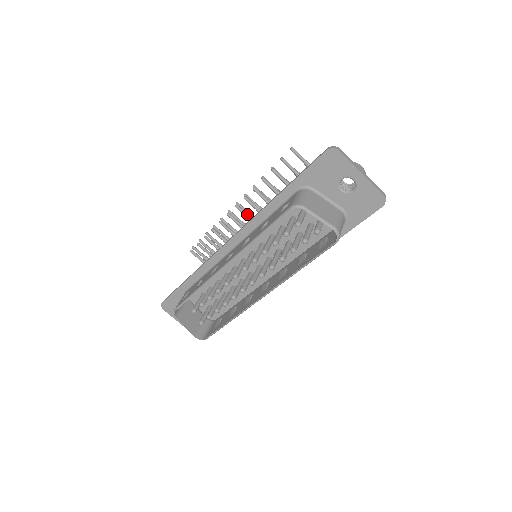
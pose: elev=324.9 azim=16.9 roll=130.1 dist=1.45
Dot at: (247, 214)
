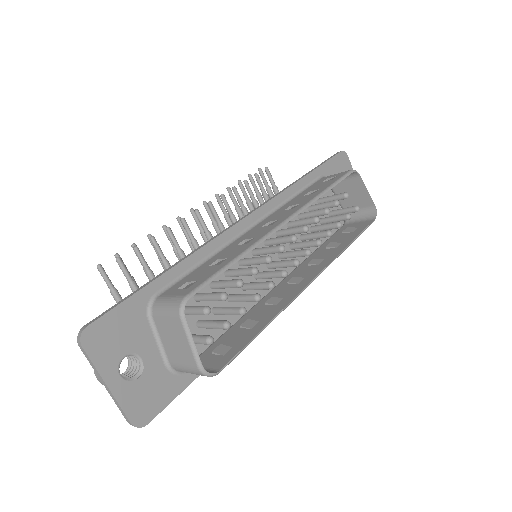
Dot at: (219, 218)
